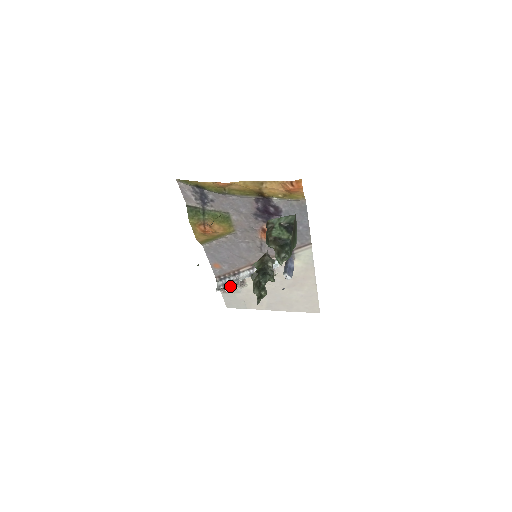
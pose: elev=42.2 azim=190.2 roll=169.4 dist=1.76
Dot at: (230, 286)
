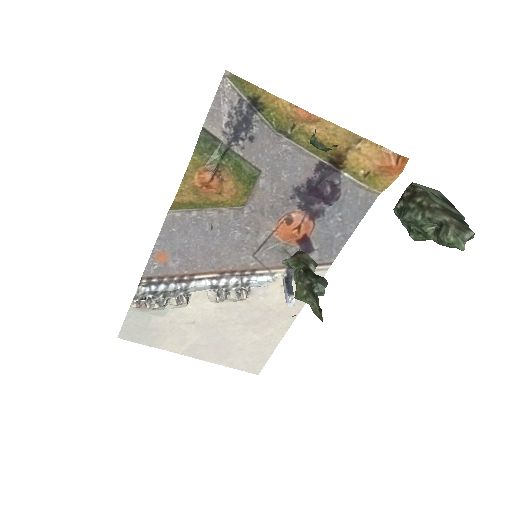
Dot at: (168, 297)
